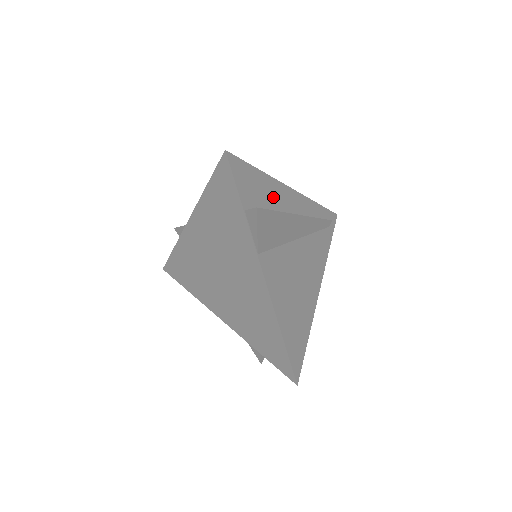
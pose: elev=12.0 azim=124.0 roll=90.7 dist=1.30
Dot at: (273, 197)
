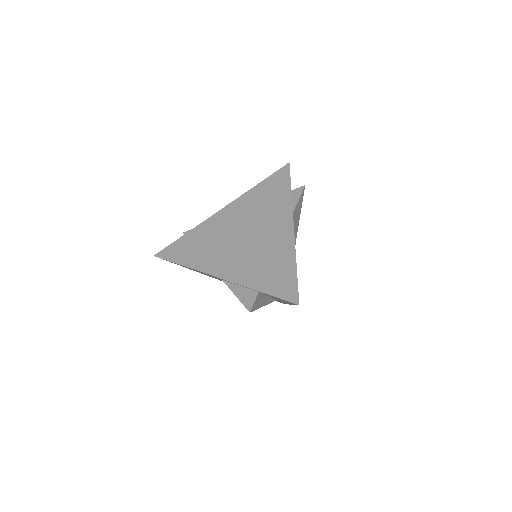
Dot at: occluded
